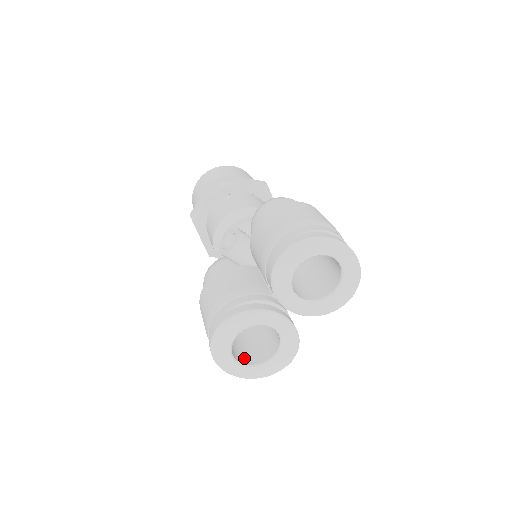
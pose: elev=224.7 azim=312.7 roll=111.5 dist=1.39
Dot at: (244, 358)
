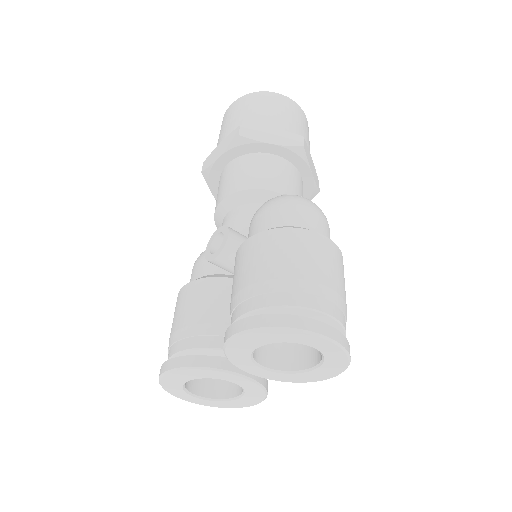
Dot at: (206, 387)
